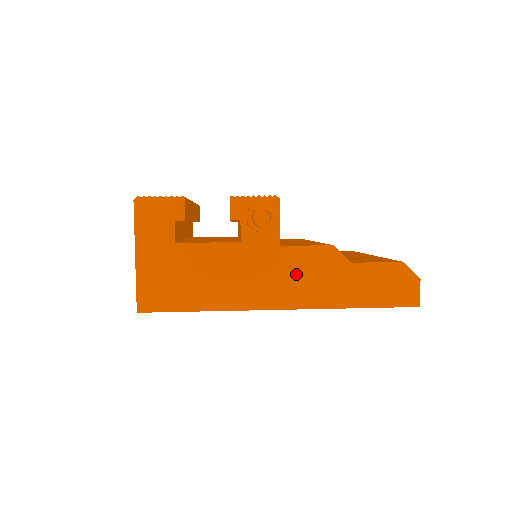
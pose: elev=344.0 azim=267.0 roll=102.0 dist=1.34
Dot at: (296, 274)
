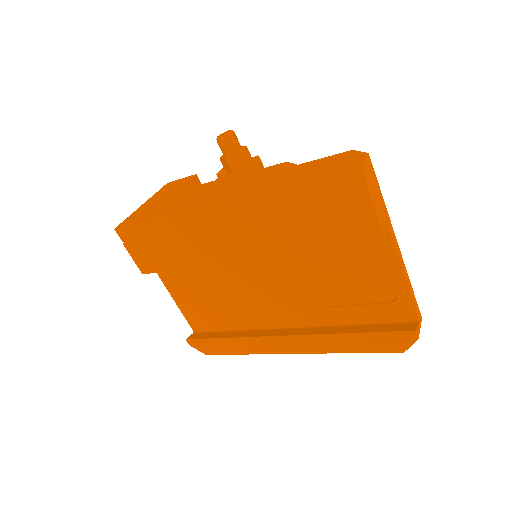
Dot at: (244, 183)
